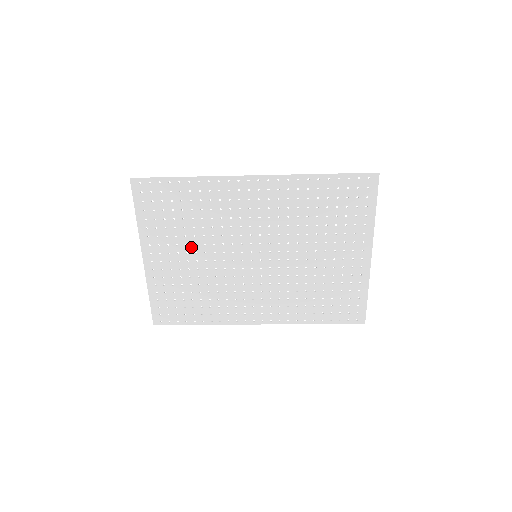
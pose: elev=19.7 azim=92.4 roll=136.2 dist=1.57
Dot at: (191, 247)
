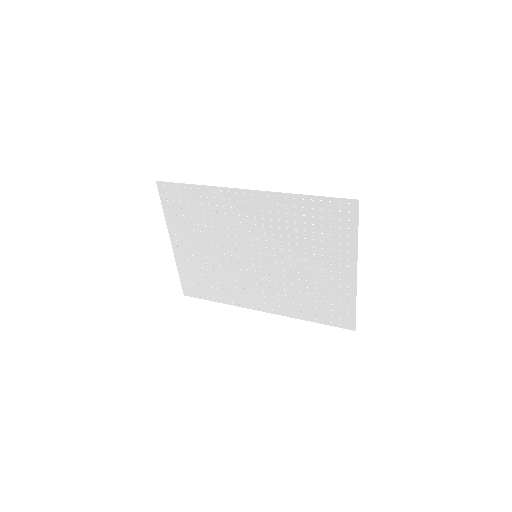
Dot at: (205, 240)
